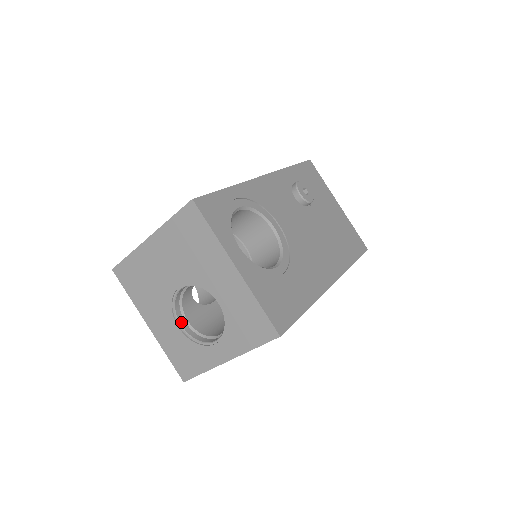
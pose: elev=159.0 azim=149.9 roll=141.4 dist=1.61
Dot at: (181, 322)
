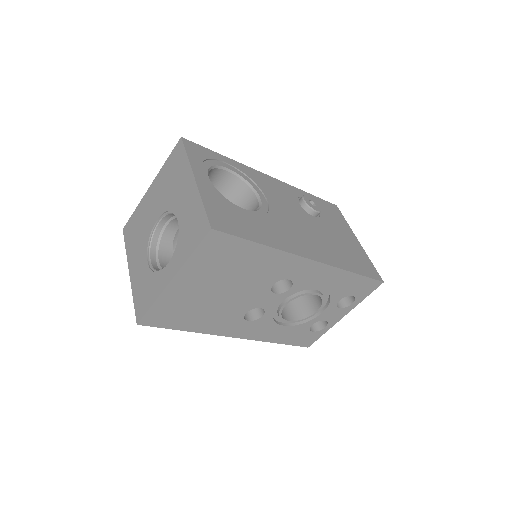
Dot at: (152, 259)
